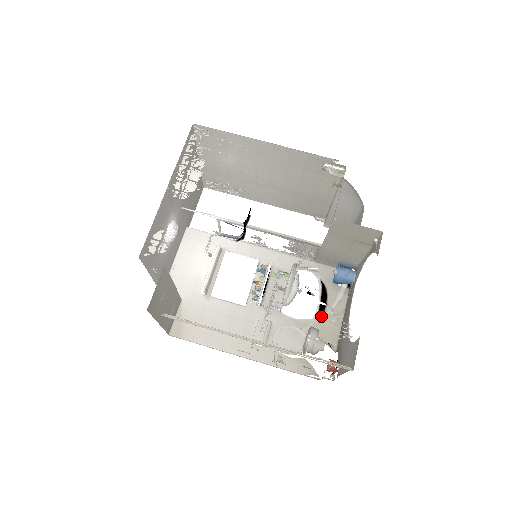
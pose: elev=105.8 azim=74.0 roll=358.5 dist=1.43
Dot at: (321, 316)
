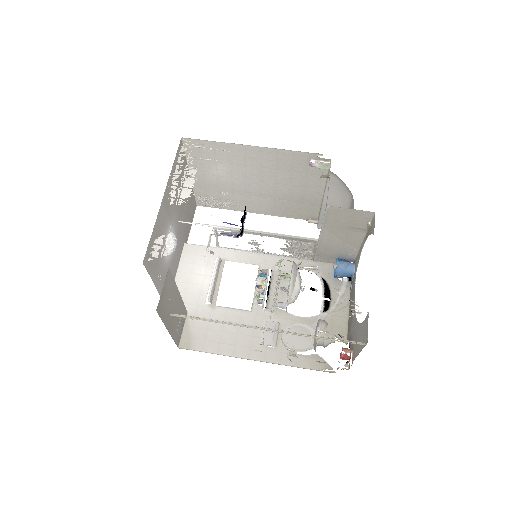
Dot at: (327, 311)
